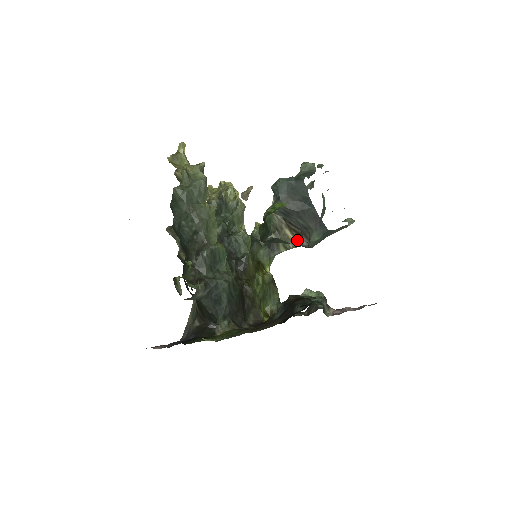
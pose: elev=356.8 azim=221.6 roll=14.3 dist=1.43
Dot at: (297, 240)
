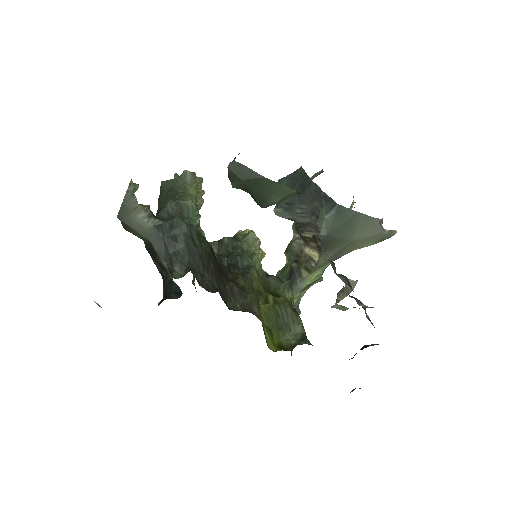
Dot at: (318, 252)
